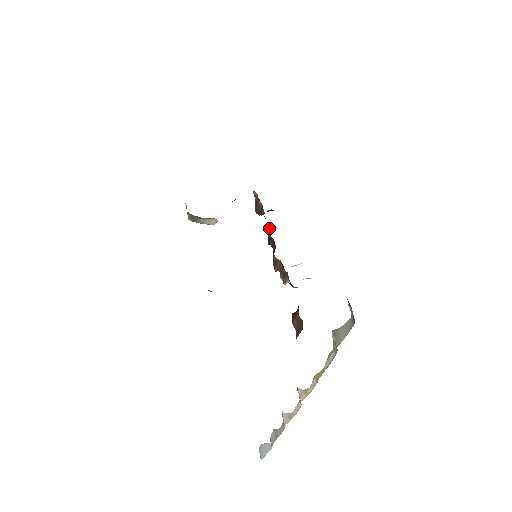
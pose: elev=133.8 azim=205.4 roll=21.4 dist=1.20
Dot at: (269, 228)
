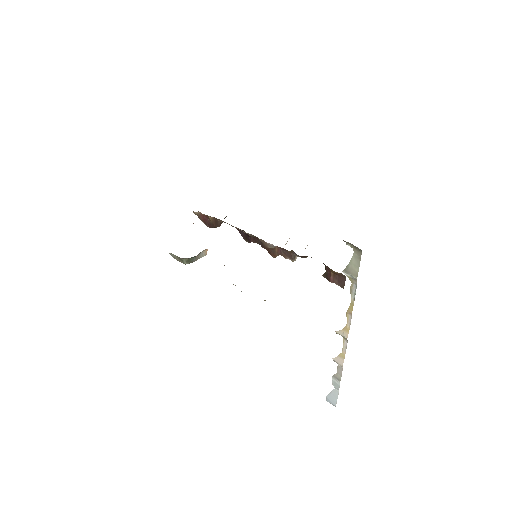
Dot at: (239, 231)
